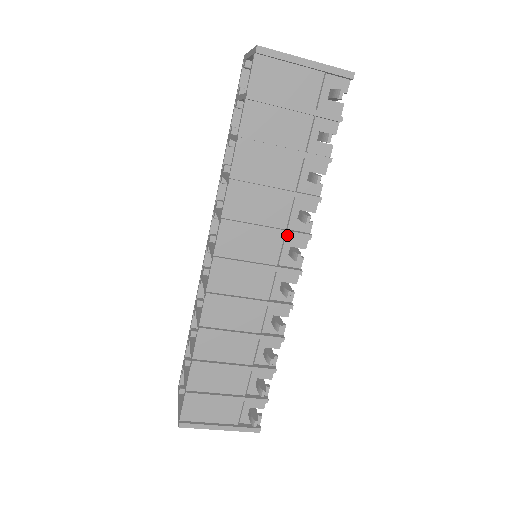
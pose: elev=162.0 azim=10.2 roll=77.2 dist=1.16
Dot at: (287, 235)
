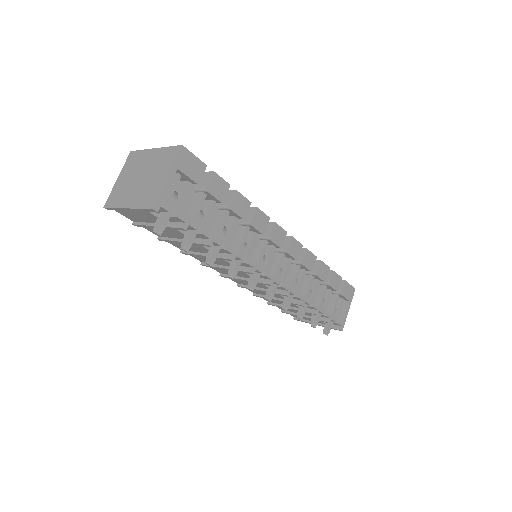
Dot at: occluded
